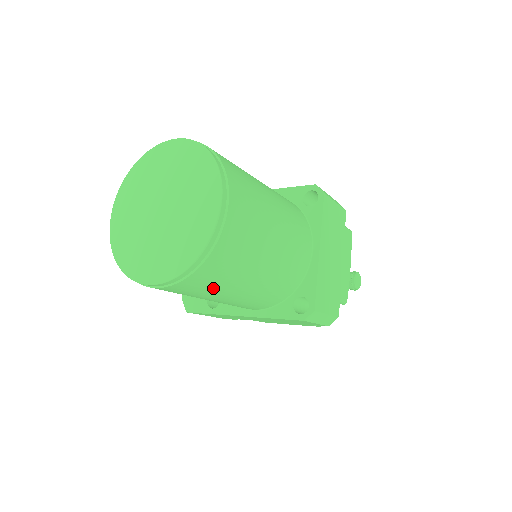
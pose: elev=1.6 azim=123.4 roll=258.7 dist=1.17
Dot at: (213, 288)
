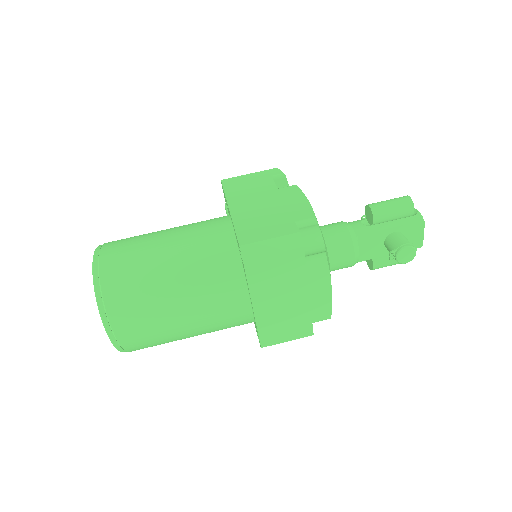
Dot at: occluded
